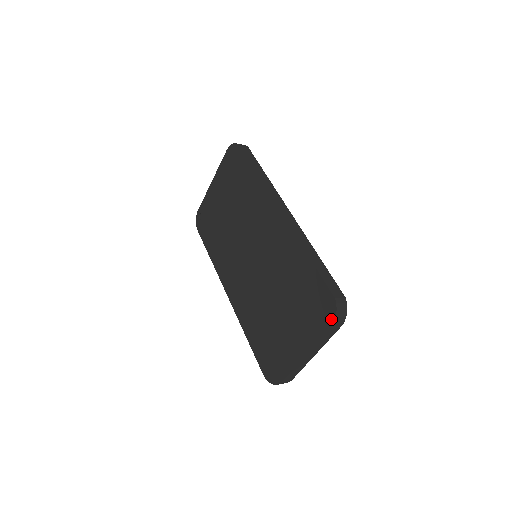
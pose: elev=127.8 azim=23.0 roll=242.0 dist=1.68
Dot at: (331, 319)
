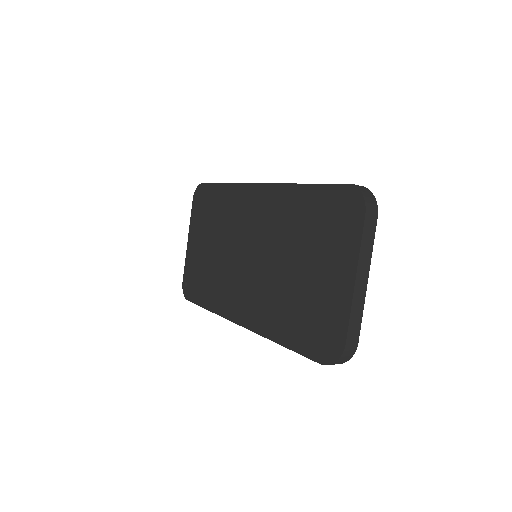
Dot at: (361, 206)
